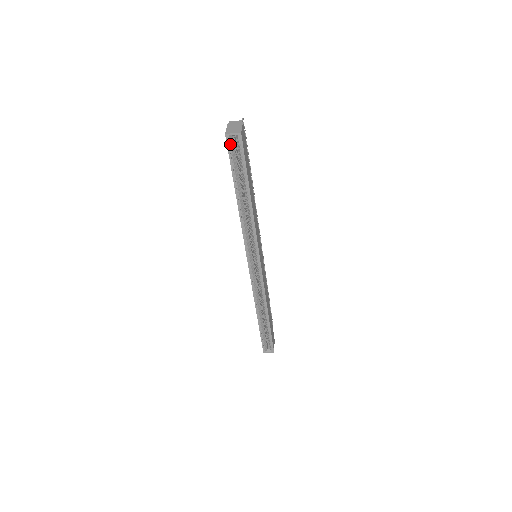
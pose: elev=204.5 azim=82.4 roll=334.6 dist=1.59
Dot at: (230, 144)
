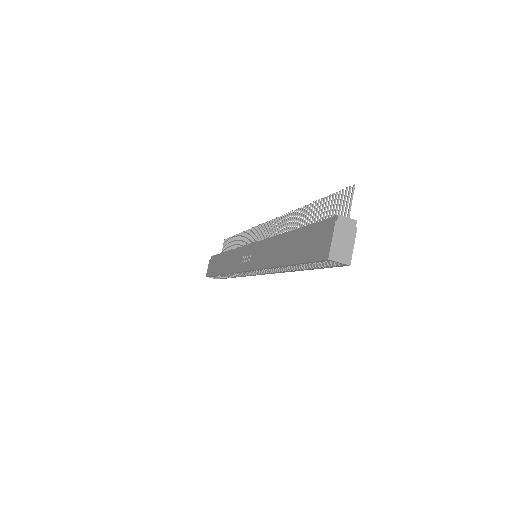
Dot at: (324, 261)
